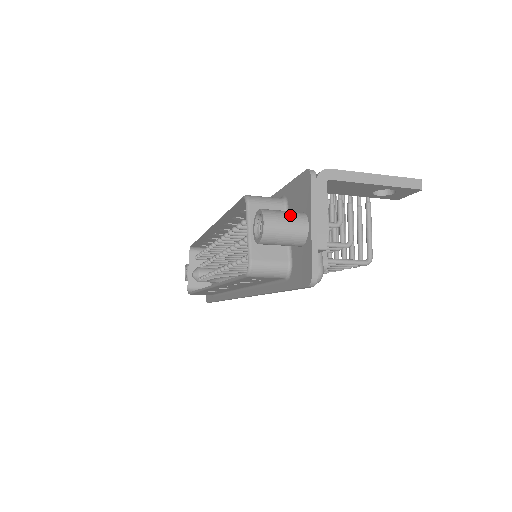
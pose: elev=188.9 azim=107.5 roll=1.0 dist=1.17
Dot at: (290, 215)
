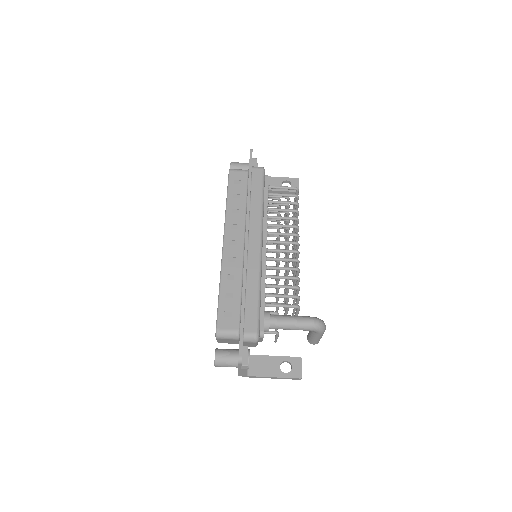
Dot at: occluded
